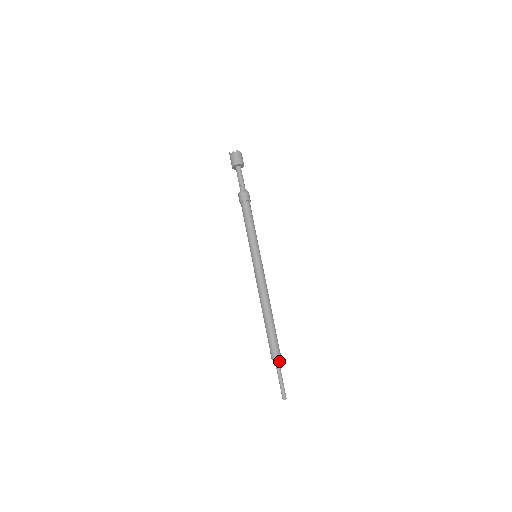
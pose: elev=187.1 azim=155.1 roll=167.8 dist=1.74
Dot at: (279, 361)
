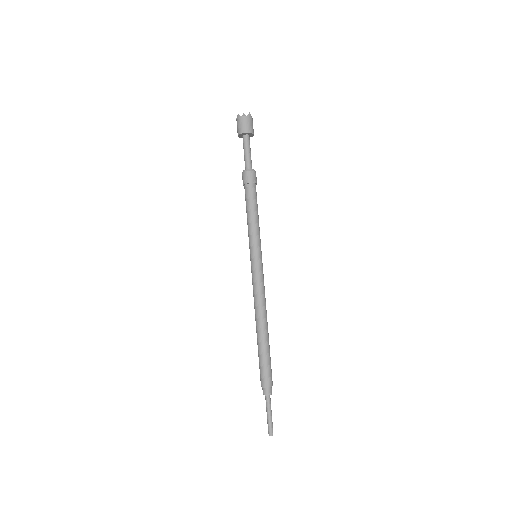
Dot at: (271, 389)
